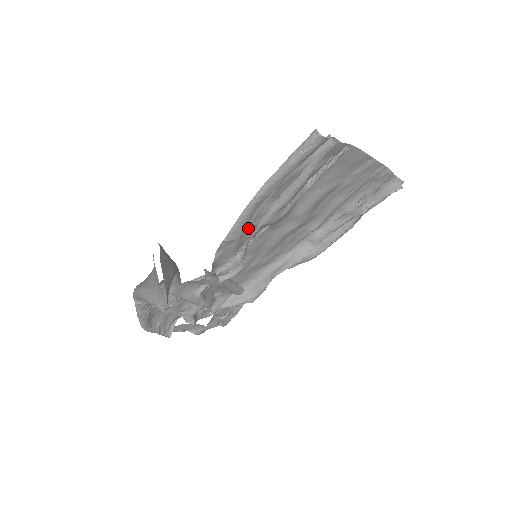
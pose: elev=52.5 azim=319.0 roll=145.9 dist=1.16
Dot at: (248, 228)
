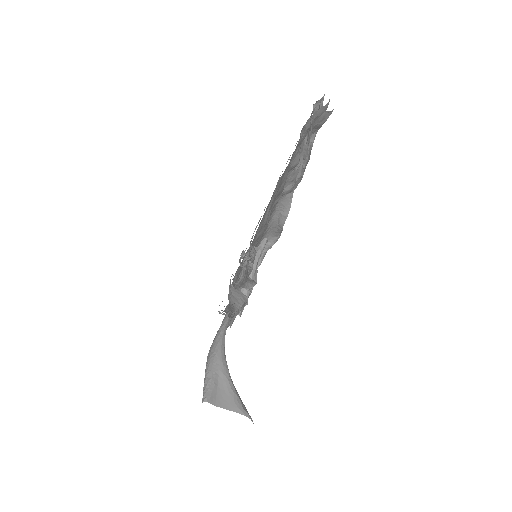
Dot at: occluded
